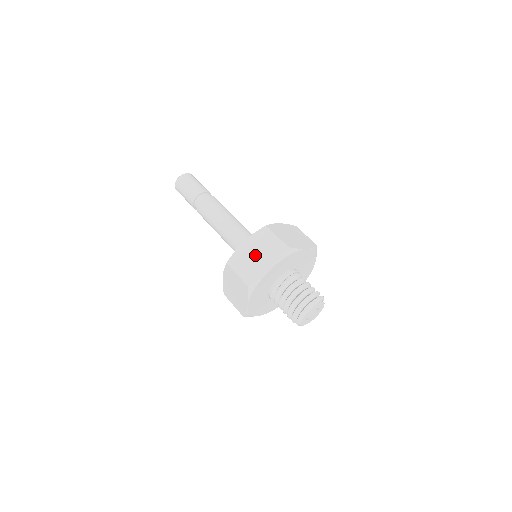
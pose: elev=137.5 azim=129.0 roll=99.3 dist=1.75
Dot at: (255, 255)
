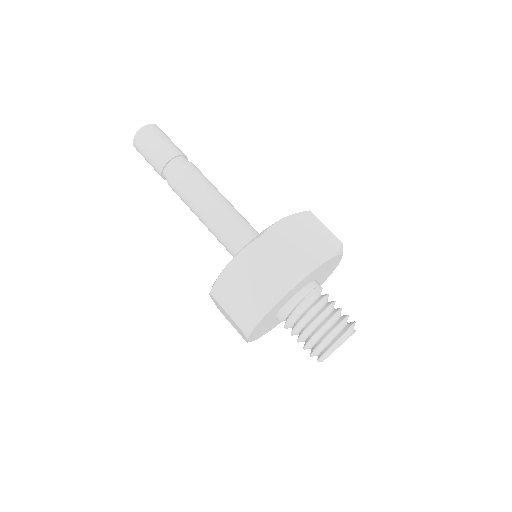
Dot at: (248, 284)
